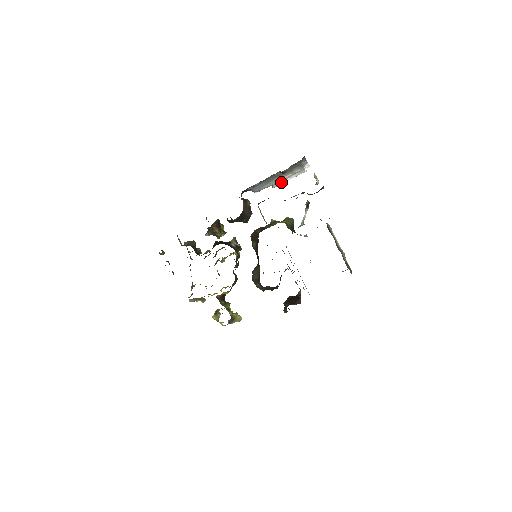
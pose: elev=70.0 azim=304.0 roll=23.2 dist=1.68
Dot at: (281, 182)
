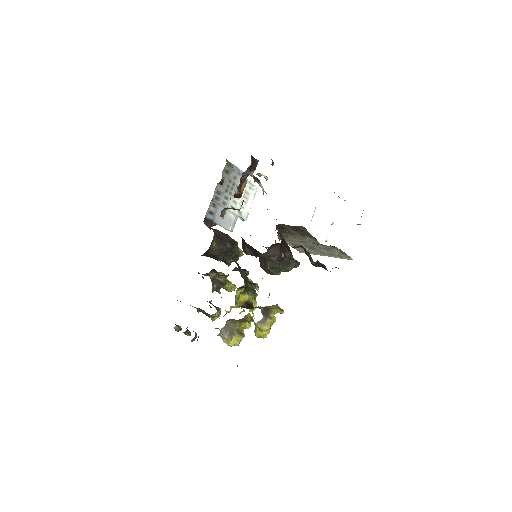
Dot at: (246, 210)
